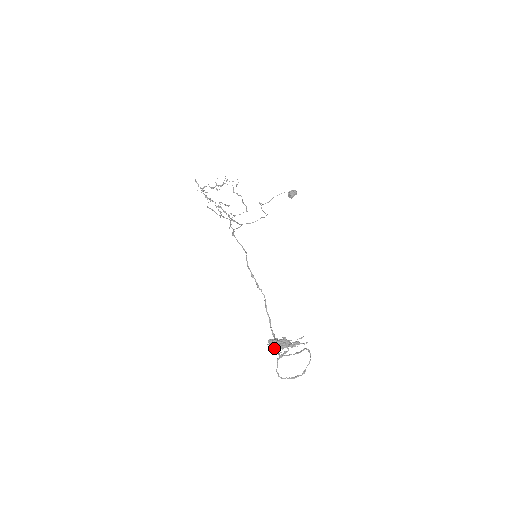
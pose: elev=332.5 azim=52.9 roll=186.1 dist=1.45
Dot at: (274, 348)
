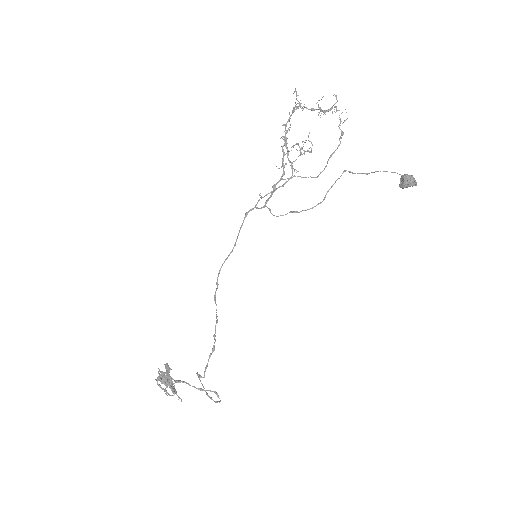
Dot at: occluded
